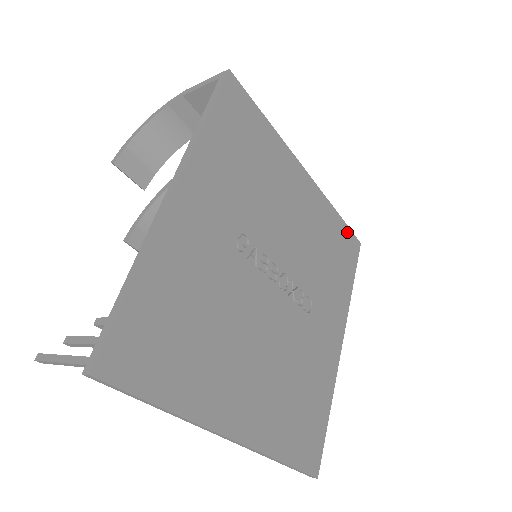
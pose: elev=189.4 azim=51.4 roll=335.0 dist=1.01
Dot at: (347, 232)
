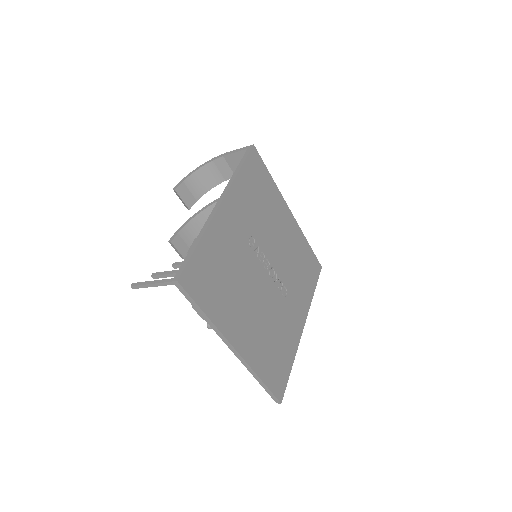
Dot at: (313, 257)
